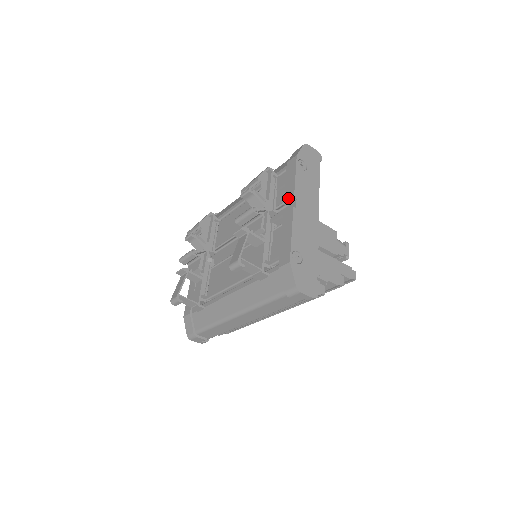
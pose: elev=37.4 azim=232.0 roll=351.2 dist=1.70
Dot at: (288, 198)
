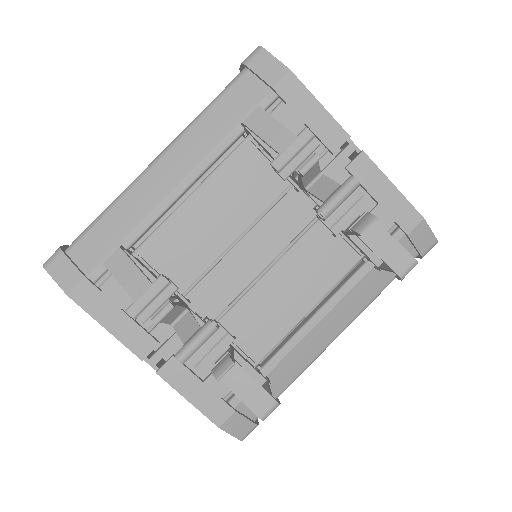
Dot at: (338, 142)
